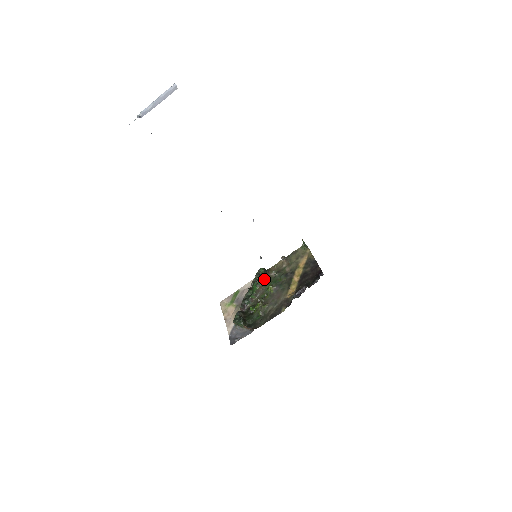
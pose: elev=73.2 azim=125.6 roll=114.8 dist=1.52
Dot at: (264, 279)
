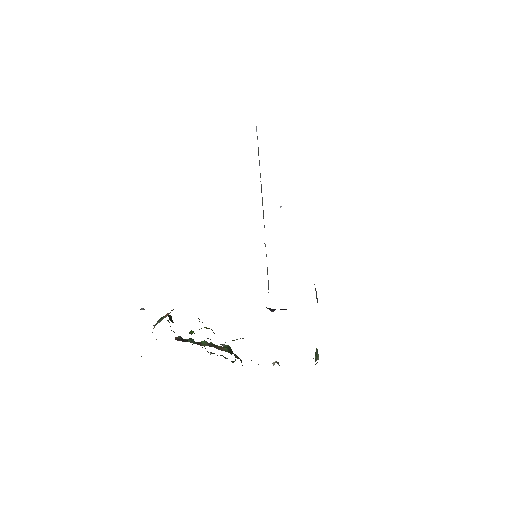
Dot at: occluded
